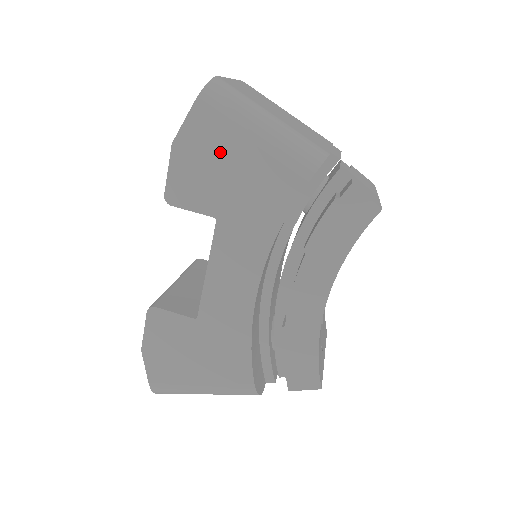
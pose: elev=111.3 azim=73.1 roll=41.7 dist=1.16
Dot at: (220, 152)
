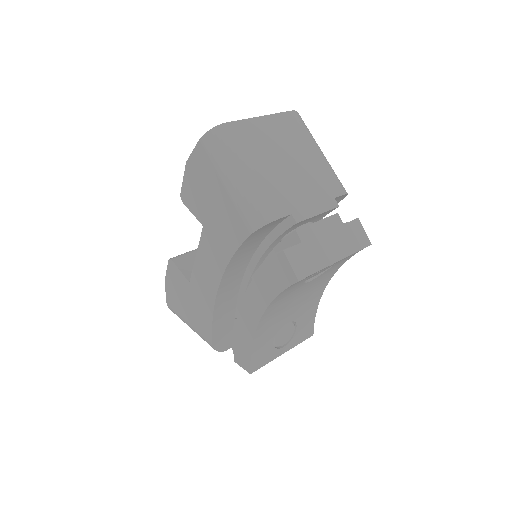
Dot at: (208, 183)
